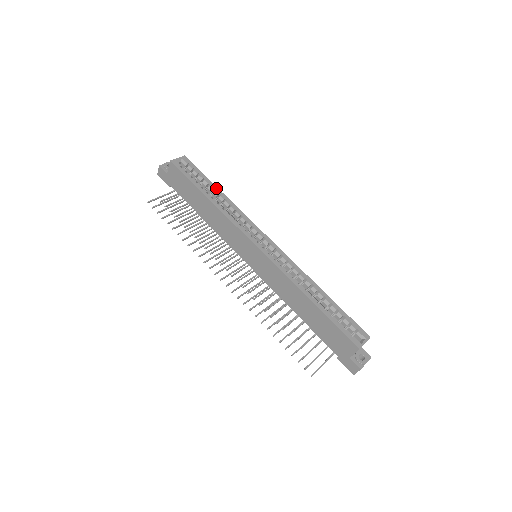
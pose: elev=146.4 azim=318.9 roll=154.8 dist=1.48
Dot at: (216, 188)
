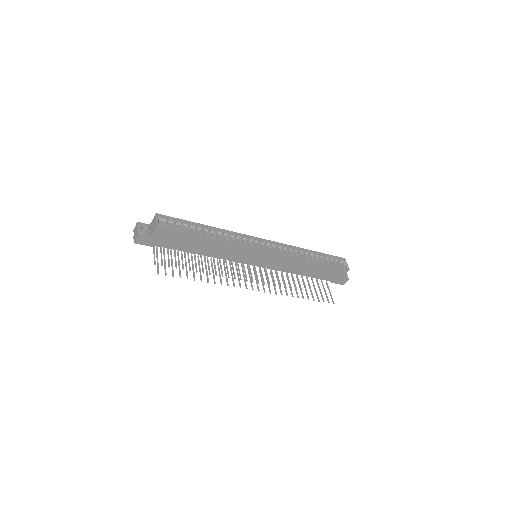
Dot at: (202, 225)
